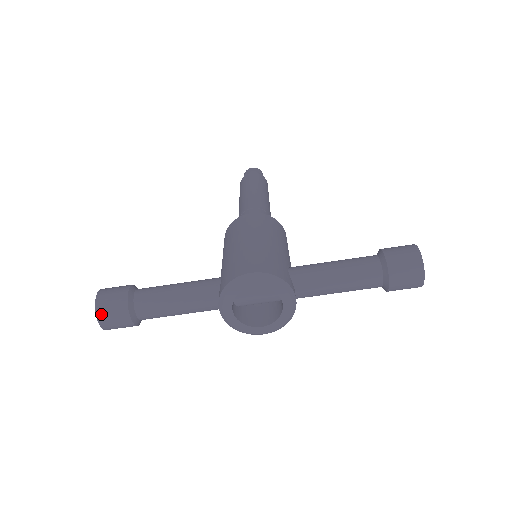
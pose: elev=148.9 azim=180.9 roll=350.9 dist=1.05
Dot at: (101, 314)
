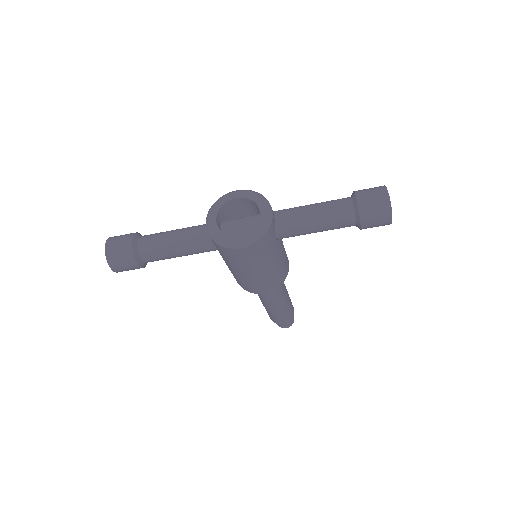
Dot at: (111, 240)
